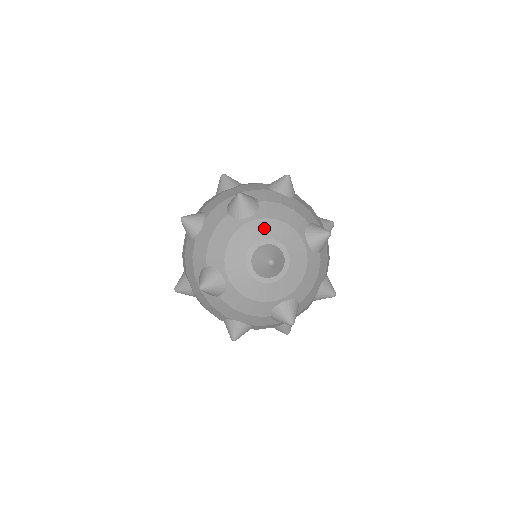
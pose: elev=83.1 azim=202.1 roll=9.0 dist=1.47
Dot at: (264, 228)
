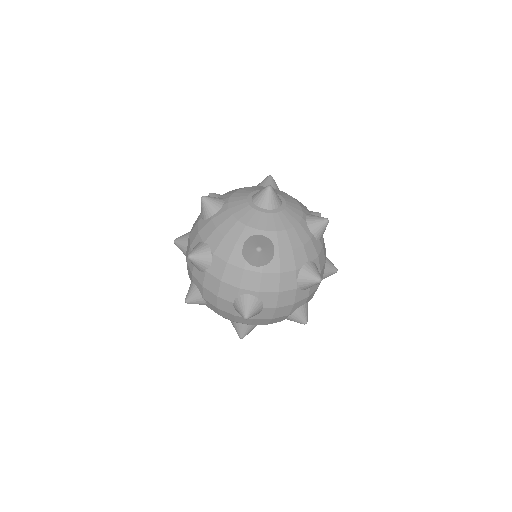
Dot at: (239, 195)
